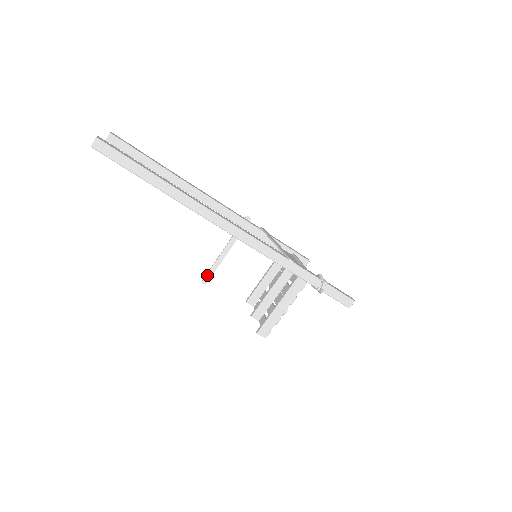
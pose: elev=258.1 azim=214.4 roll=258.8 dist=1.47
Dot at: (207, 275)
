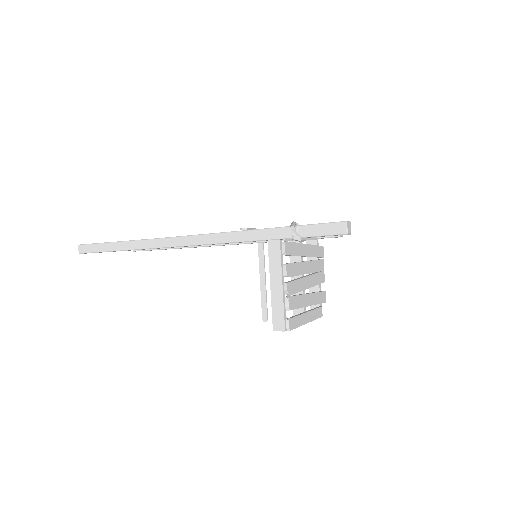
Dot at: (262, 311)
